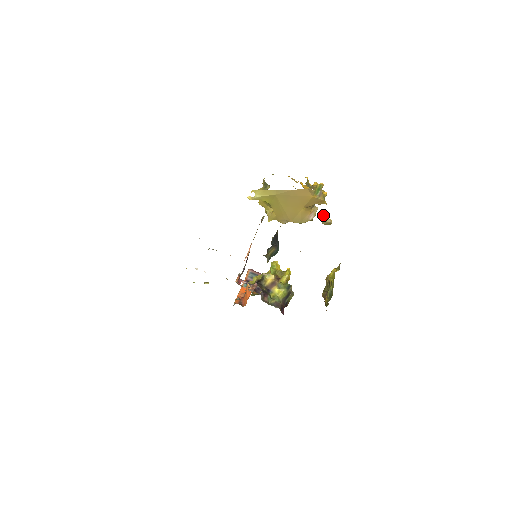
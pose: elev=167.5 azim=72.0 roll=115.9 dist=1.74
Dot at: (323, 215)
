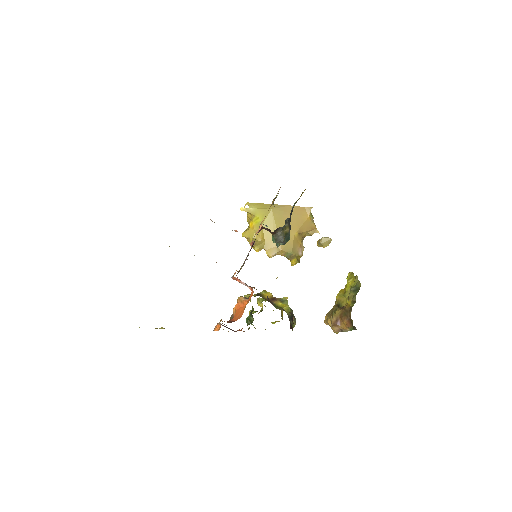
Dot at: occluded
